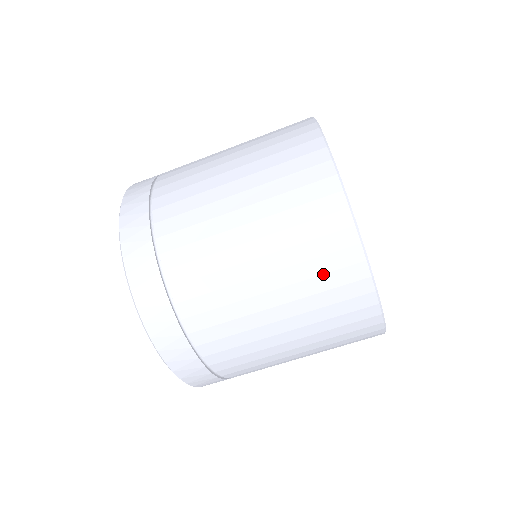
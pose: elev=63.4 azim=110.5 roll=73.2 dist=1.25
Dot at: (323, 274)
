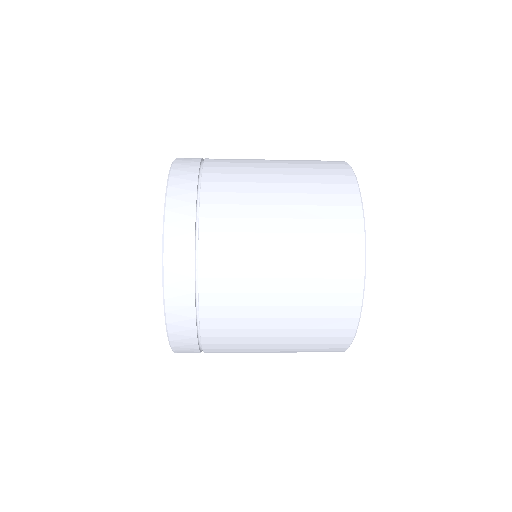
Dot at: (324, 318)
